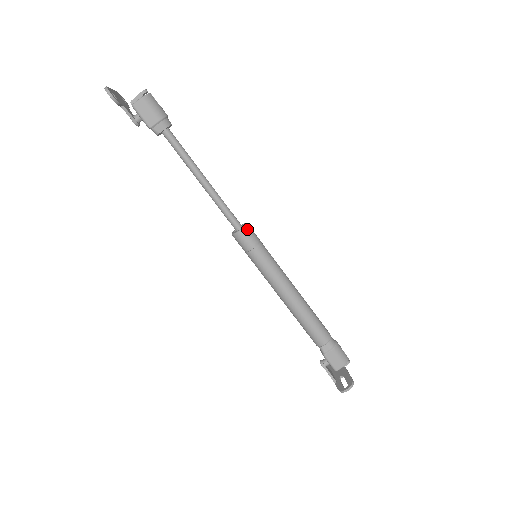
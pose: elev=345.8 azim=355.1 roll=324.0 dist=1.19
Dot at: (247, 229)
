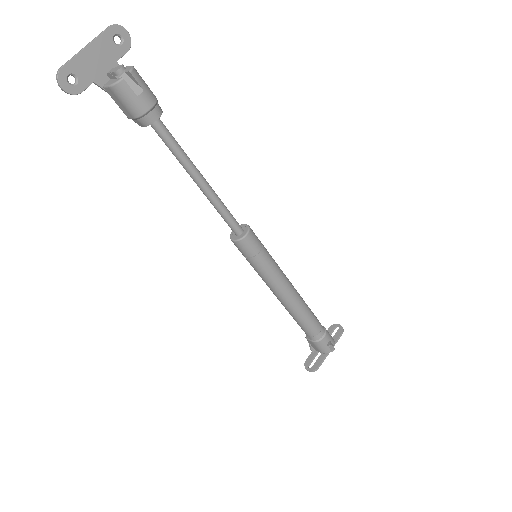
Dot at: (241, 243)
